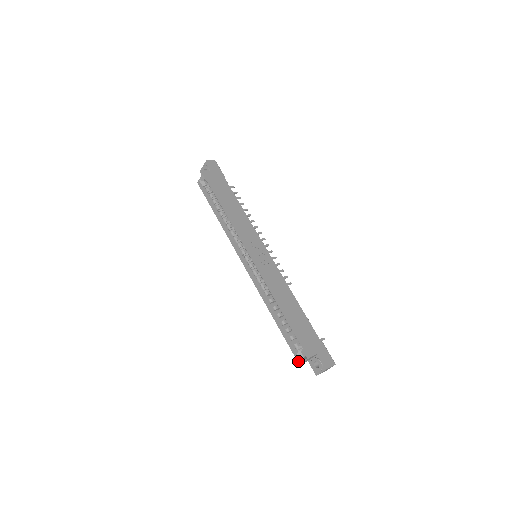
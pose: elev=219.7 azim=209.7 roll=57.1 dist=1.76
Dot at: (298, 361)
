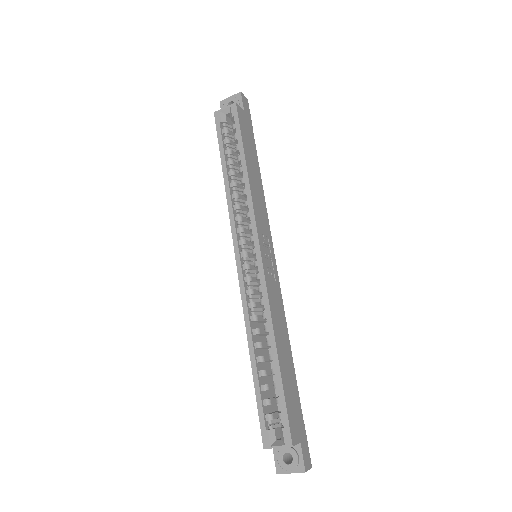
Dot at: (264, 442)
